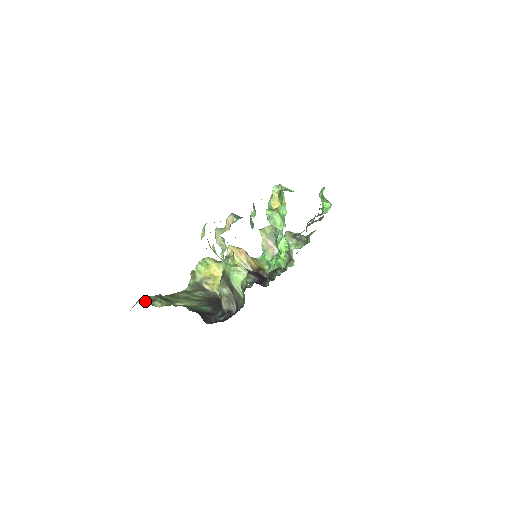
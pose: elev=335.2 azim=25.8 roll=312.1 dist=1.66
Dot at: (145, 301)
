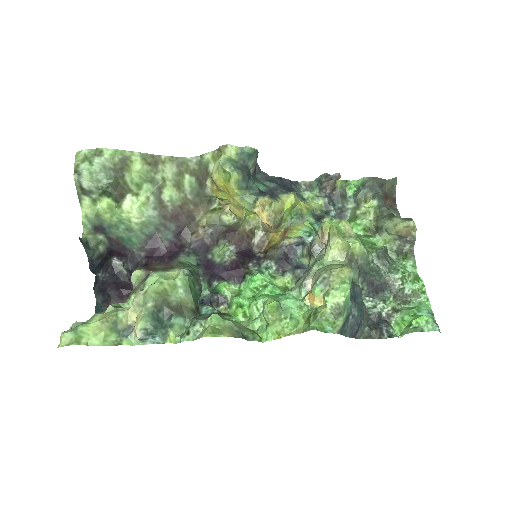
Dot at: (79, 185)
